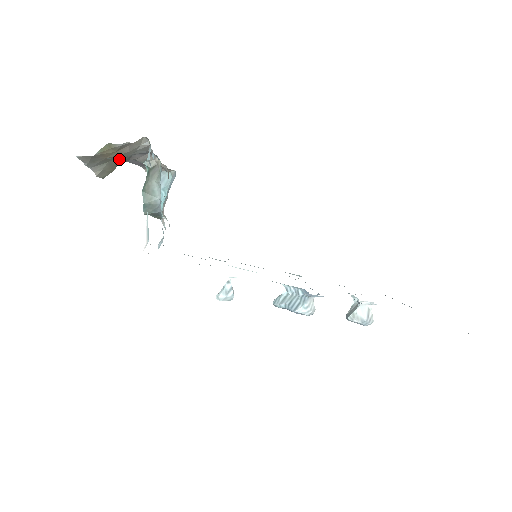
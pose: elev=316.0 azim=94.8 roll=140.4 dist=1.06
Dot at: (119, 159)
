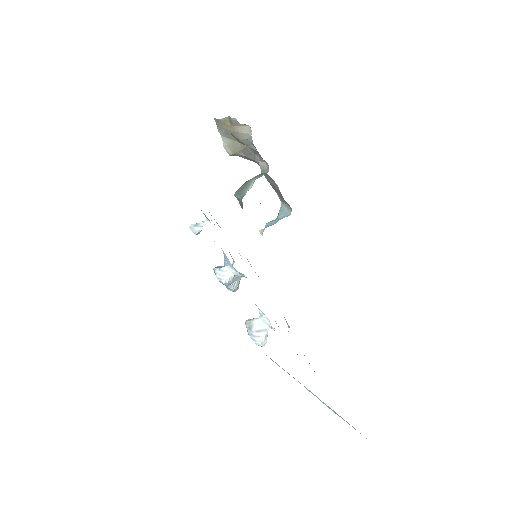
Dot at: (241, 145)
